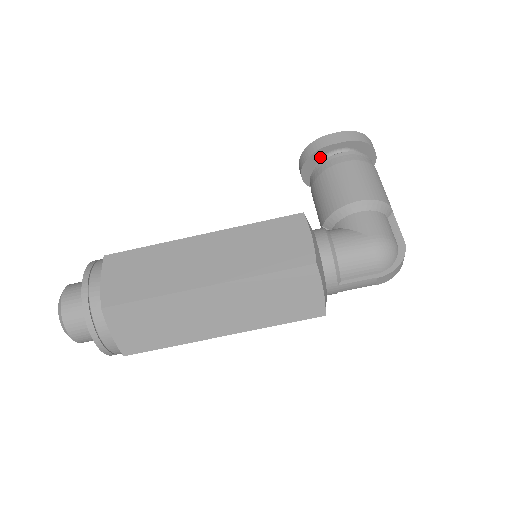
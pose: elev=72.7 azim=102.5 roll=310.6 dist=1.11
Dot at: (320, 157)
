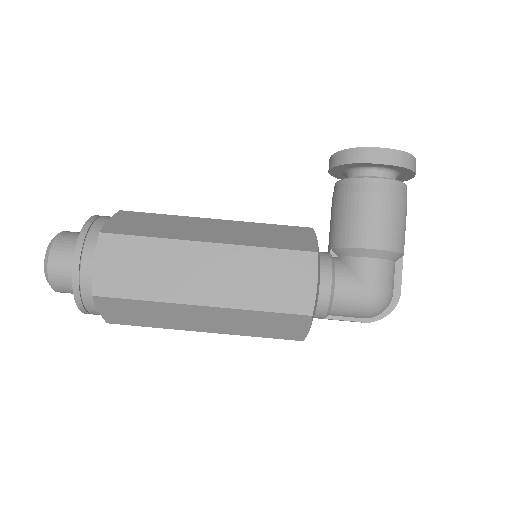
Dot at: (356, 166)
